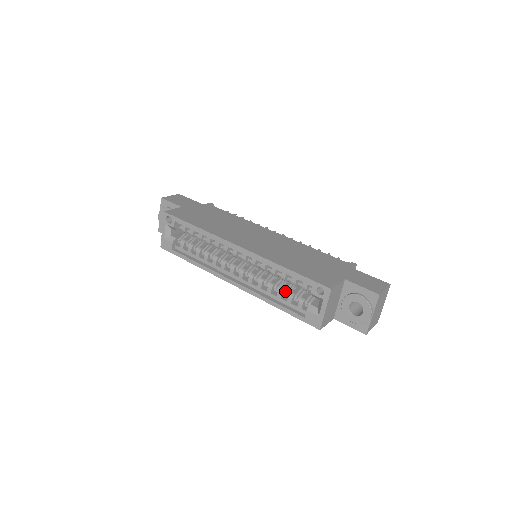
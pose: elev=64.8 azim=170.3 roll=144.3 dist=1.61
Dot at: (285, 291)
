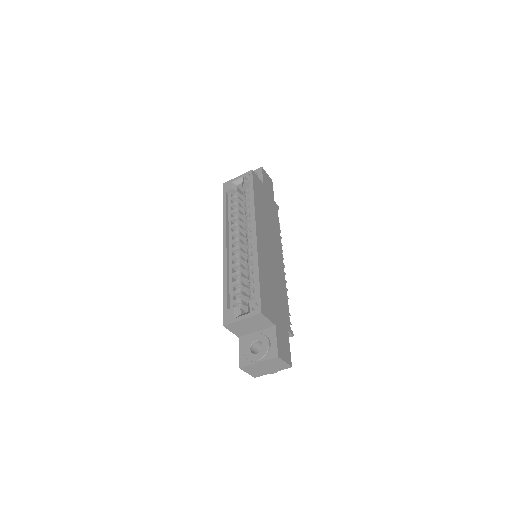
Dot at: (240, 286)
